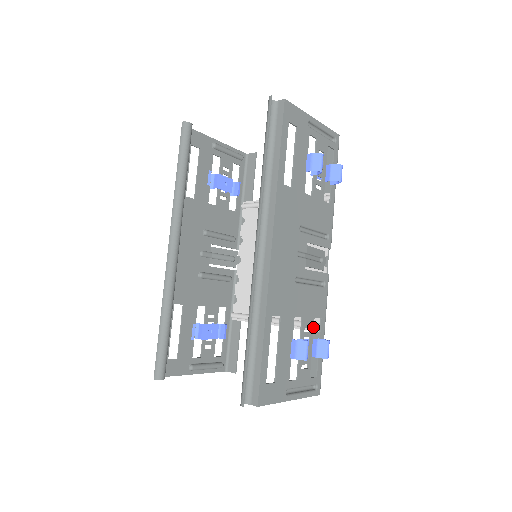
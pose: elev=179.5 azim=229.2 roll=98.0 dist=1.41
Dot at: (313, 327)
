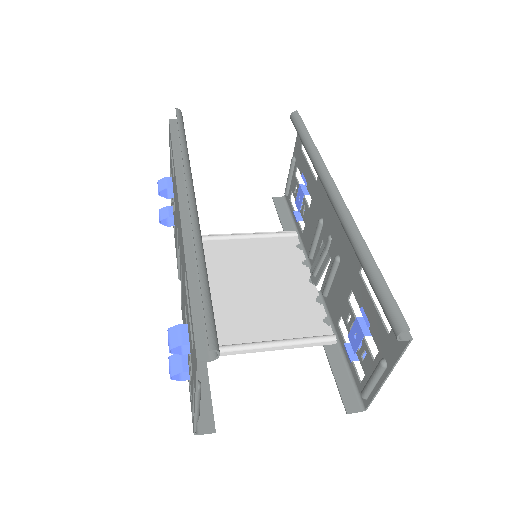
Dot at: (346, 323)
